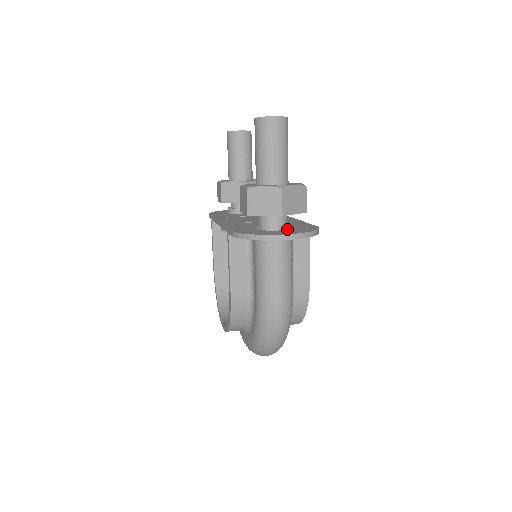
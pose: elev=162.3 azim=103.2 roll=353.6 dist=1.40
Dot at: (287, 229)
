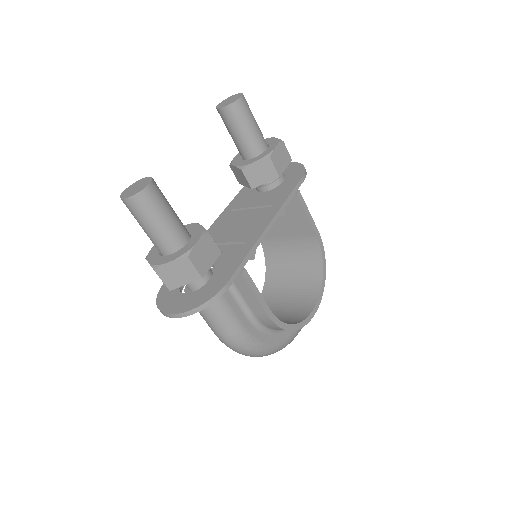
Dot at: (215, 275)
